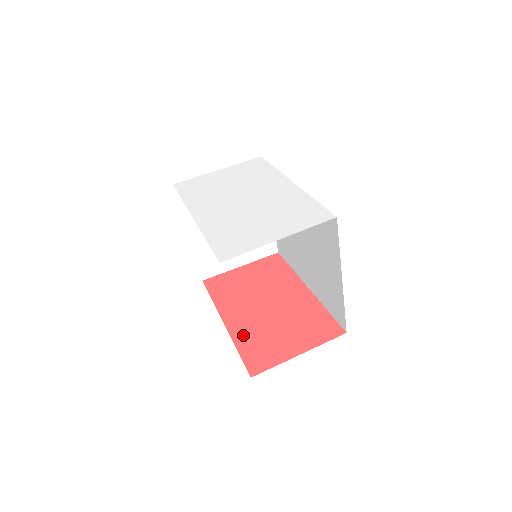
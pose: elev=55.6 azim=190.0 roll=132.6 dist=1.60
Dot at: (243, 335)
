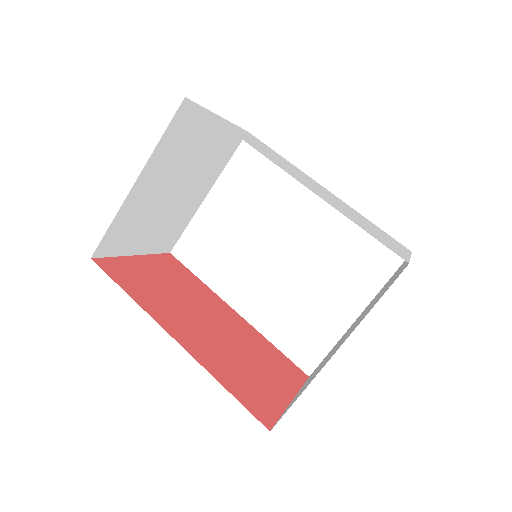
Dot at: (215, 364)
